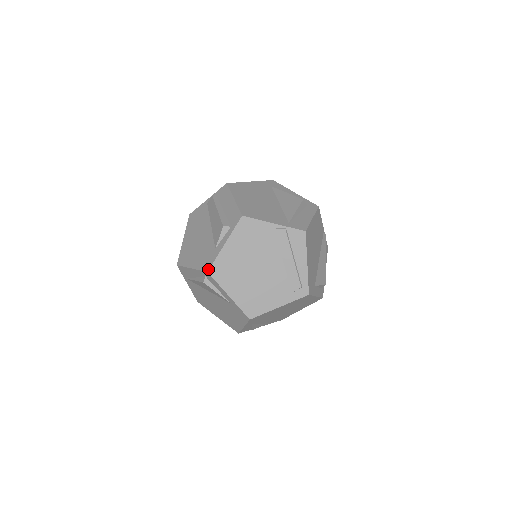
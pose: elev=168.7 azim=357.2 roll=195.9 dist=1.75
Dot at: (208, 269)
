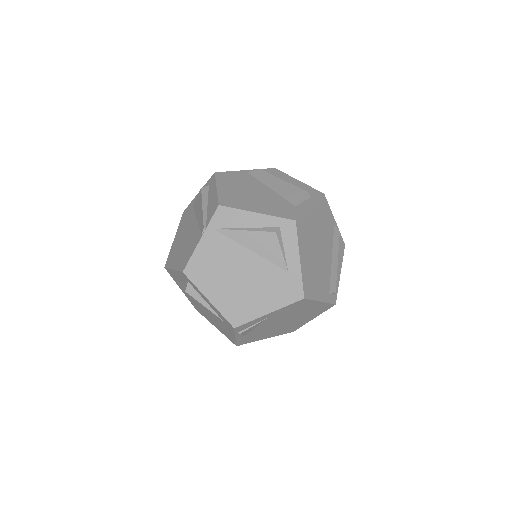
Dot at: (296, 218)
